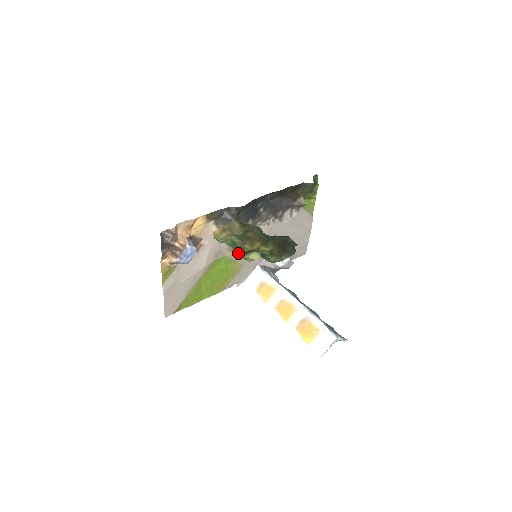
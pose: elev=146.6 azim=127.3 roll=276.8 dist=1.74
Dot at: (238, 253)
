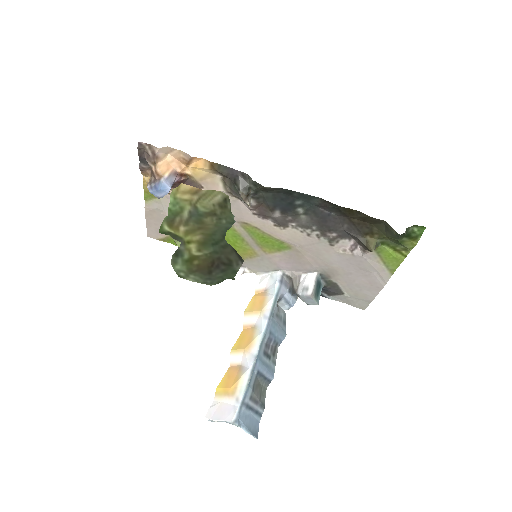
Dot at: (160, 226)
